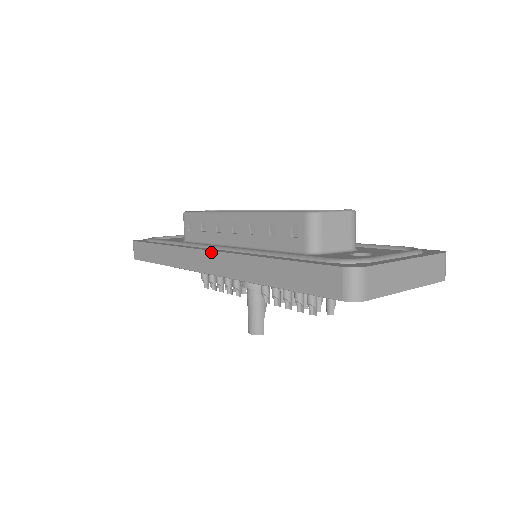
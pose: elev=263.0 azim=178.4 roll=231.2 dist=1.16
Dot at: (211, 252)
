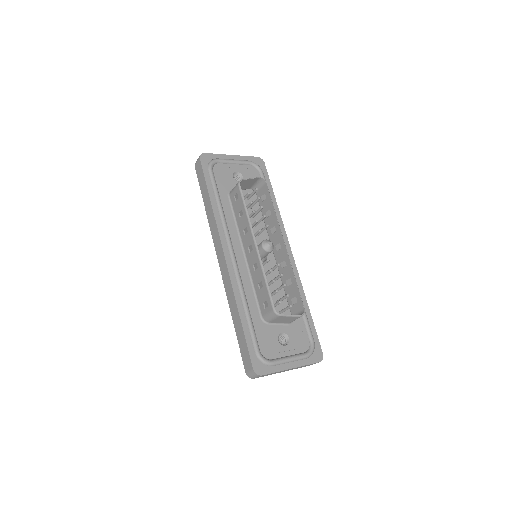
Dot at: (225, 261)
